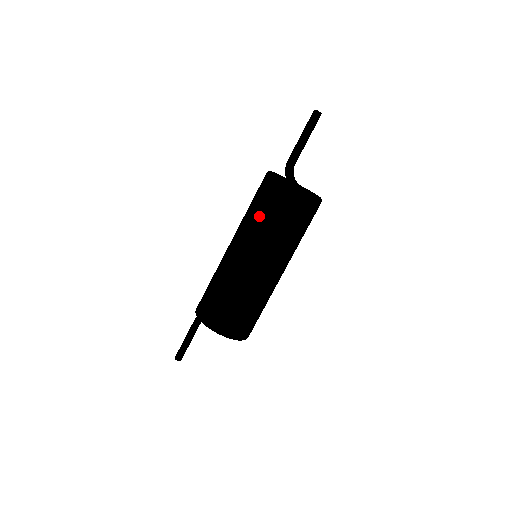
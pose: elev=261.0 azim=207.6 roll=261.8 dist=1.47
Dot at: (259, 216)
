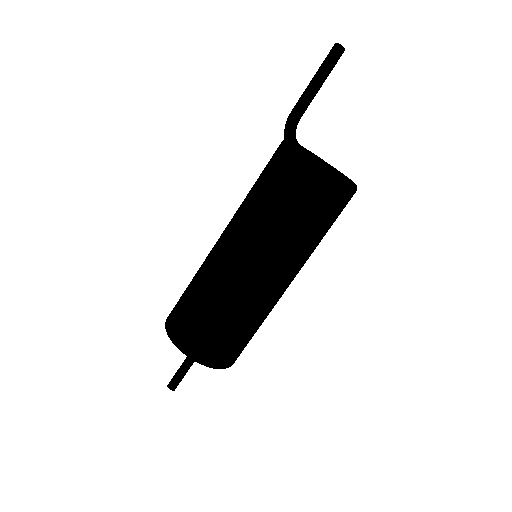
Dot at: (251, 189)
